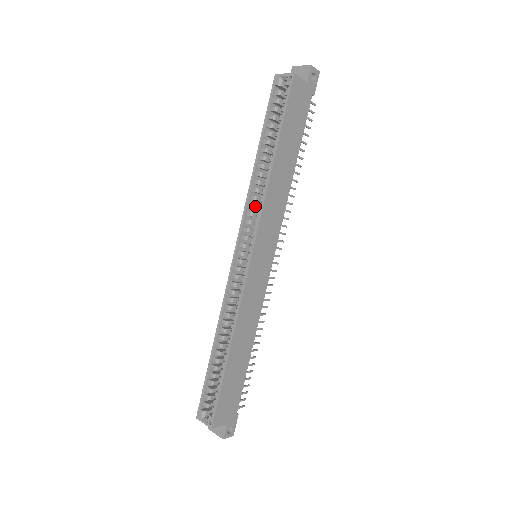
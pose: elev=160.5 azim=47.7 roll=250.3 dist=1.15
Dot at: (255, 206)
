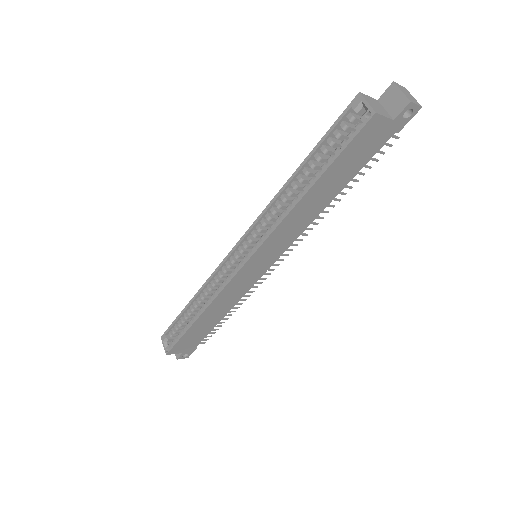
Dot at: (271, 219)
